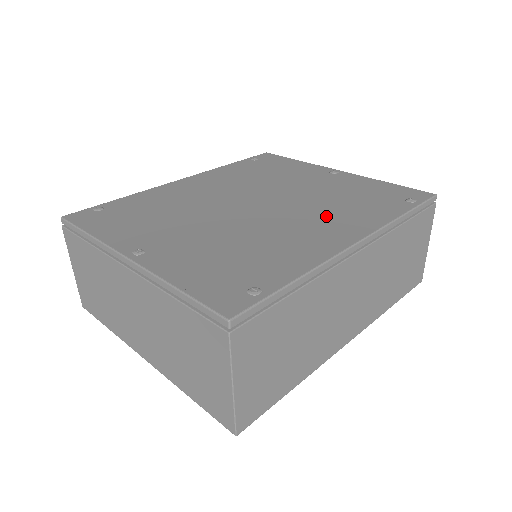
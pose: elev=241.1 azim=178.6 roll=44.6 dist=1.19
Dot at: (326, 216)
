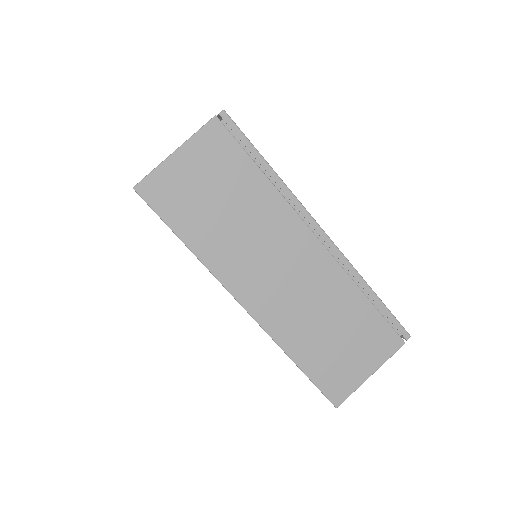
Dot at: occluded
